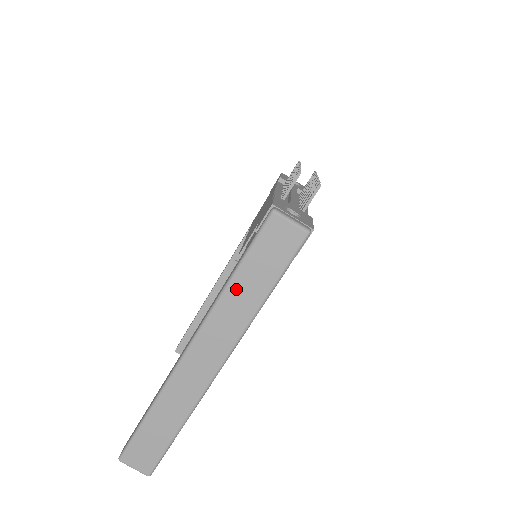
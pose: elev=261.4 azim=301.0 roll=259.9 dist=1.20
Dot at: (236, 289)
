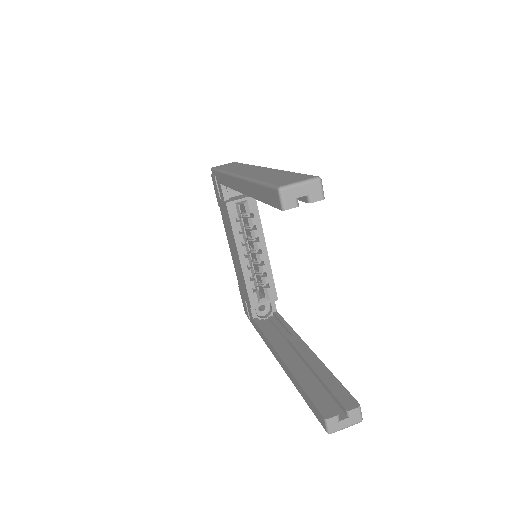
Dot at: (228, 169)
